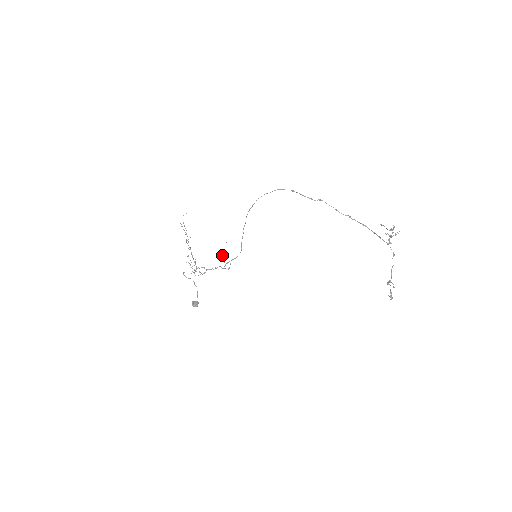
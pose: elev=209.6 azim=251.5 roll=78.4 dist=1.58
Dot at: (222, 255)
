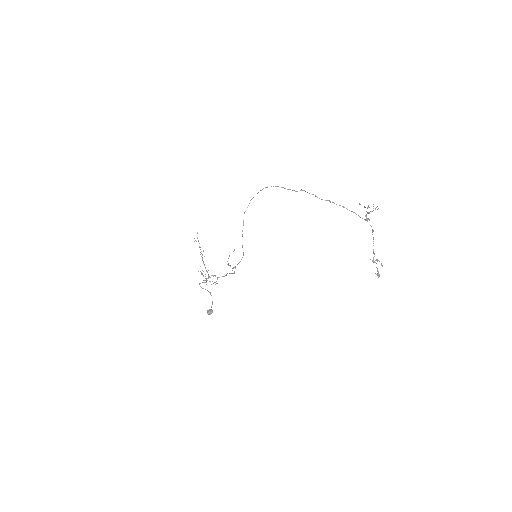
Dot at: occluded
